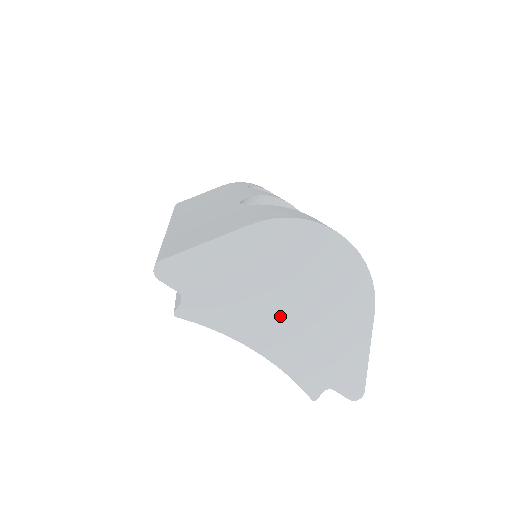
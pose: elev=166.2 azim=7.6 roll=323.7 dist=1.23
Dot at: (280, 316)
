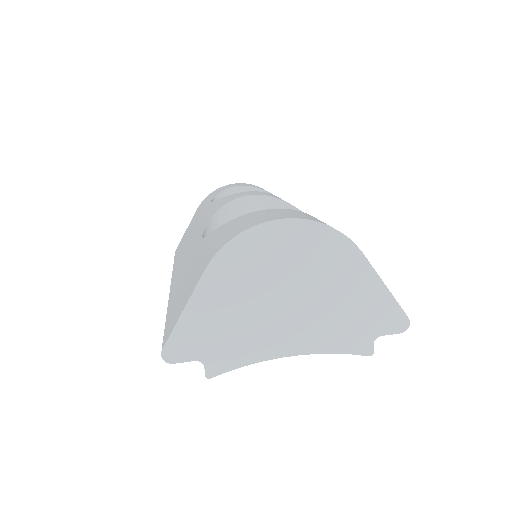
Dot at: (288, 317)
